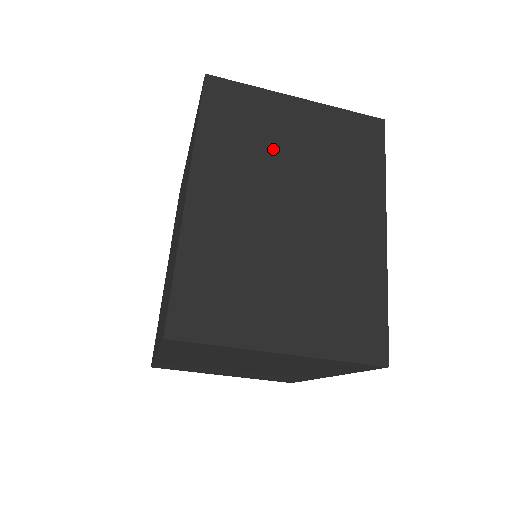
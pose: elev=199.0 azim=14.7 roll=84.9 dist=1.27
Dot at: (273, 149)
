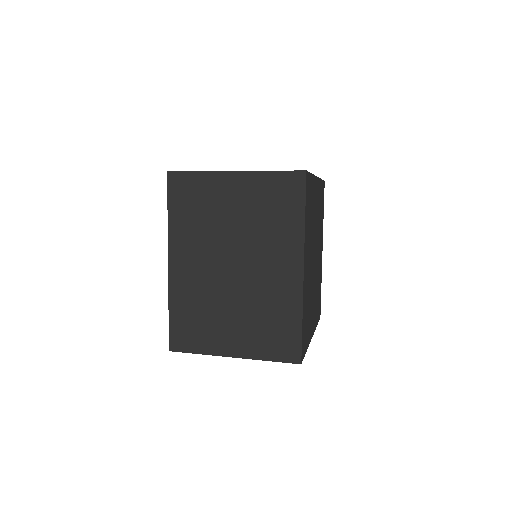
Dot at: (218, 221)
